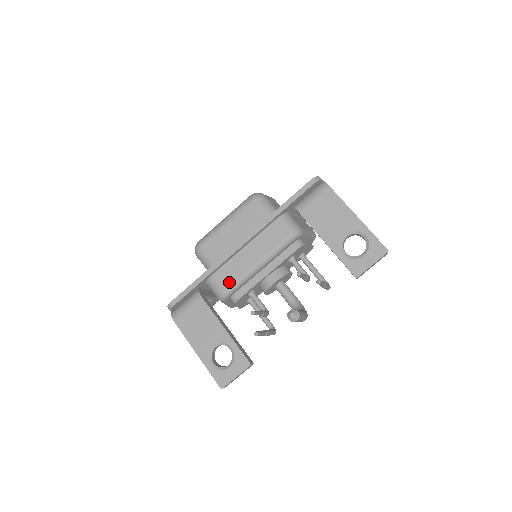
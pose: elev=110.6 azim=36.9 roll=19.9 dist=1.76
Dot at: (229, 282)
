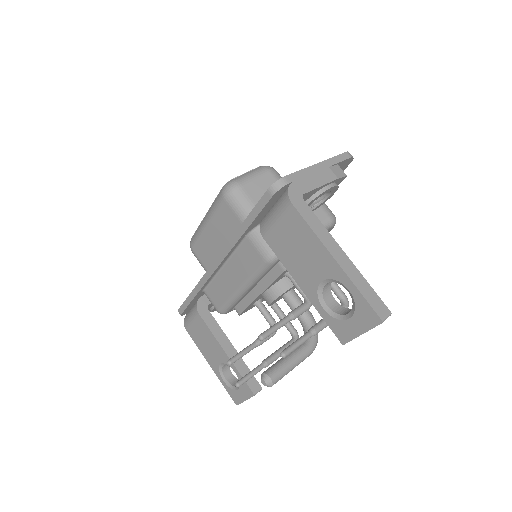
Dot at: (220, 302)
